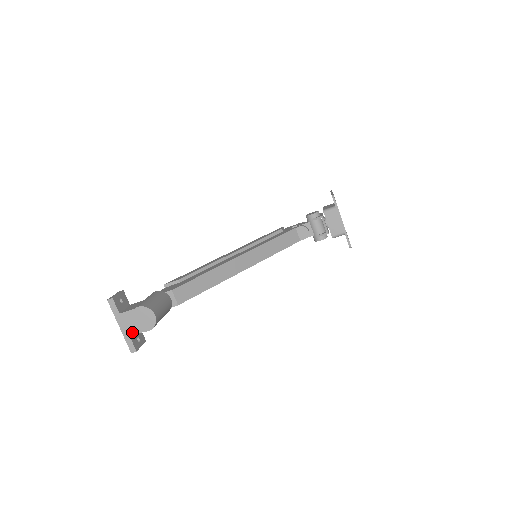
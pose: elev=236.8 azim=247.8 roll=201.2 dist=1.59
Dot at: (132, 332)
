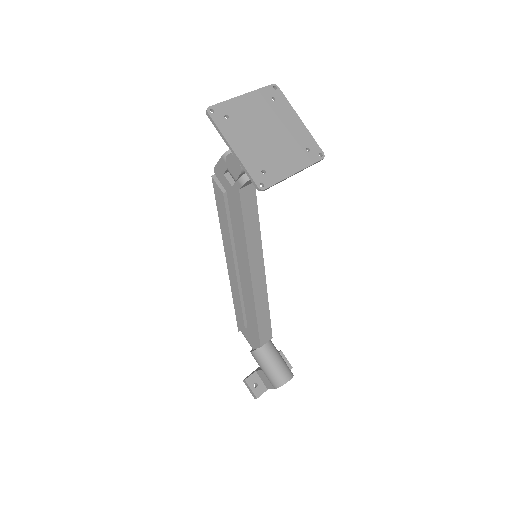
Dot at: occluded
